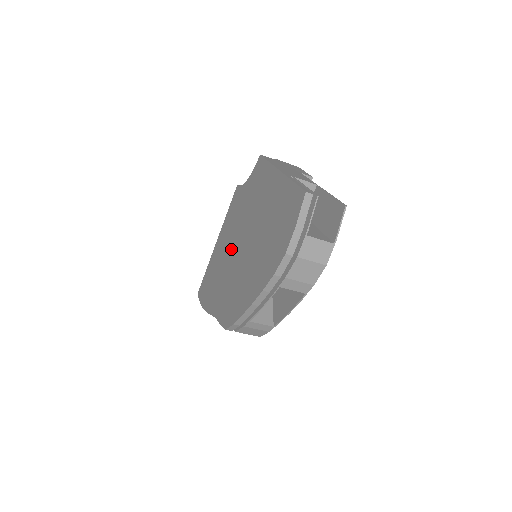
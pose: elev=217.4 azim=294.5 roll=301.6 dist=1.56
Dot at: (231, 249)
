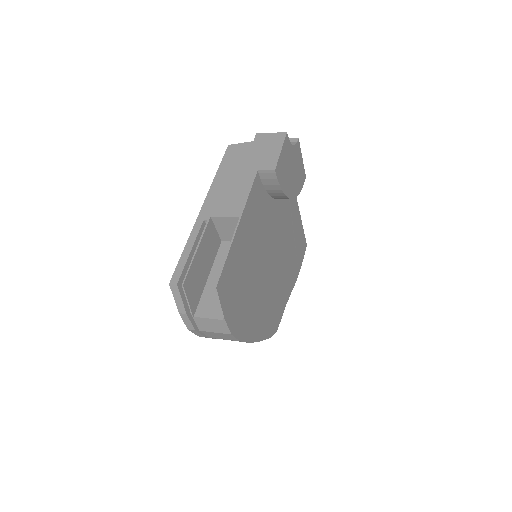
Dot at: occluded
